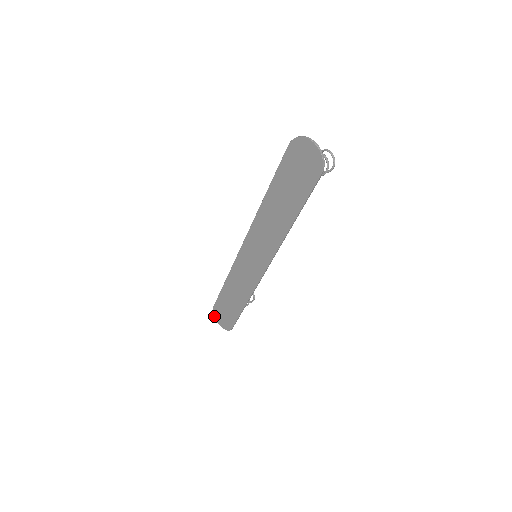
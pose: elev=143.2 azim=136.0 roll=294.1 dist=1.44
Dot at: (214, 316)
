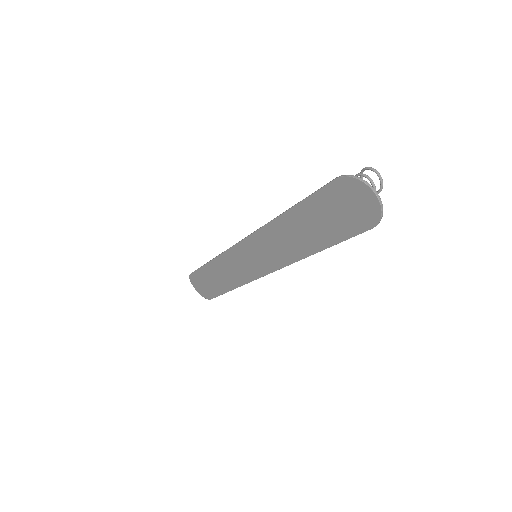
Dot at: (190, 281)
